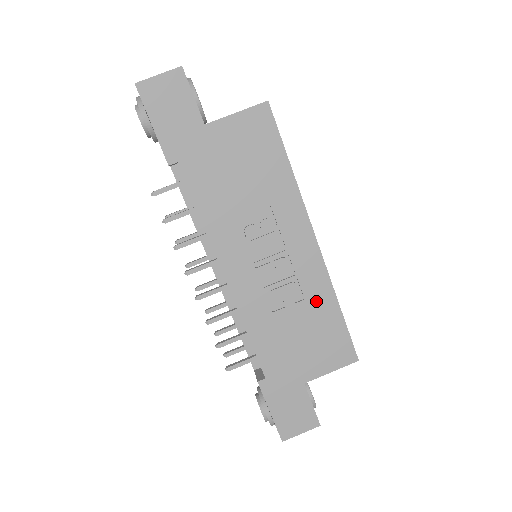
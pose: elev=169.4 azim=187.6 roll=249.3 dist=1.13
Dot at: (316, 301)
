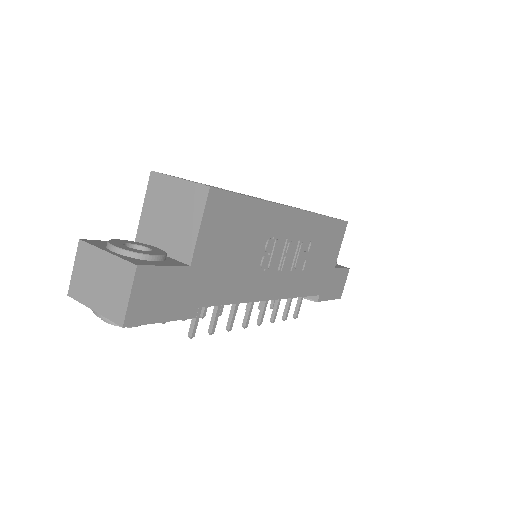
Dot at: (316, 233)
